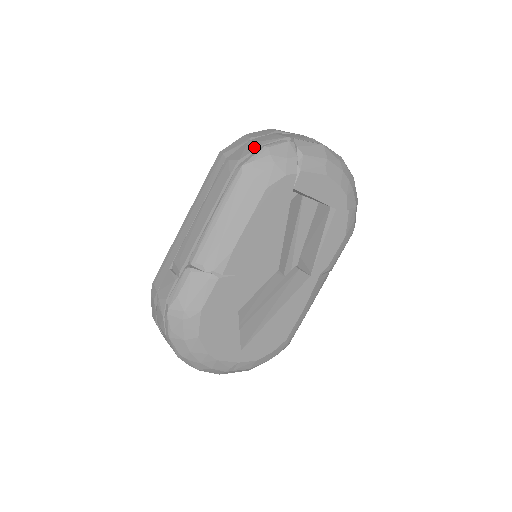
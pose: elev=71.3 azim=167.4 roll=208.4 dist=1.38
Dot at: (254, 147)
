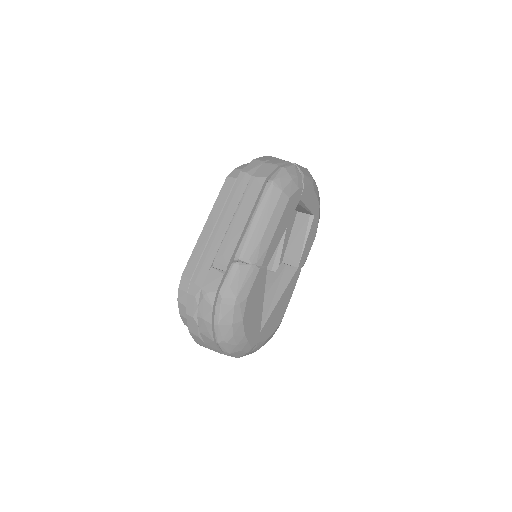
Dot at: (273, 168)
